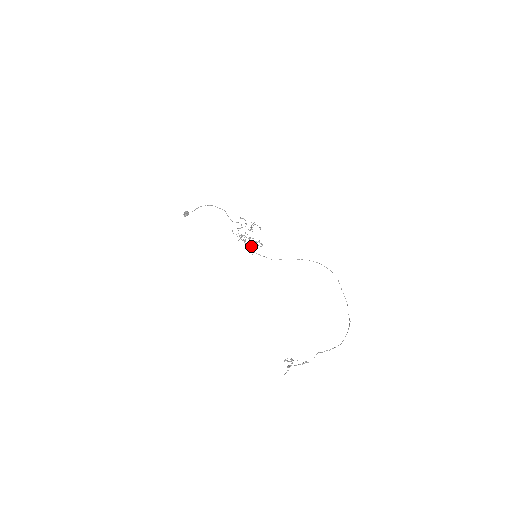
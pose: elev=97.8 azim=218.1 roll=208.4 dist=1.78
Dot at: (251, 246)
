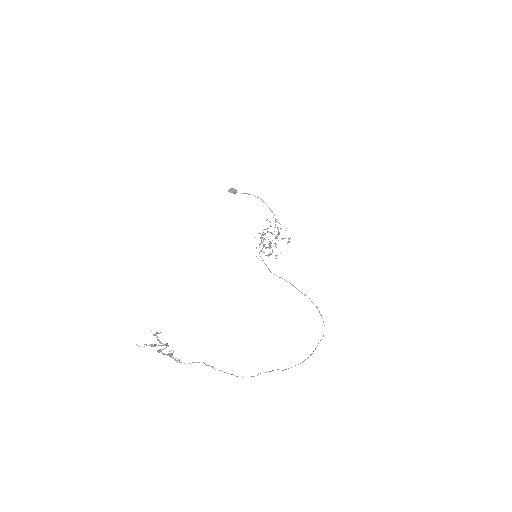
Dot at: (262, 248)
